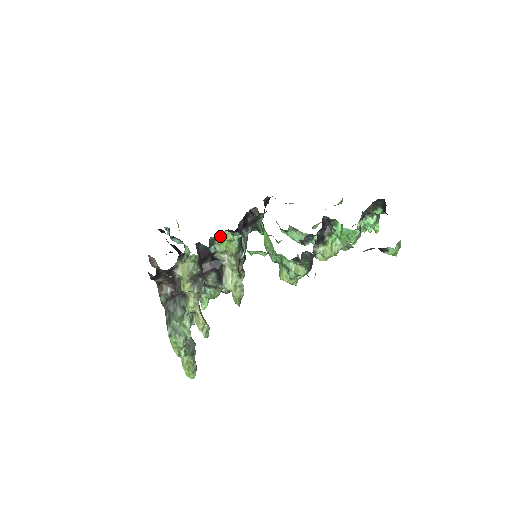
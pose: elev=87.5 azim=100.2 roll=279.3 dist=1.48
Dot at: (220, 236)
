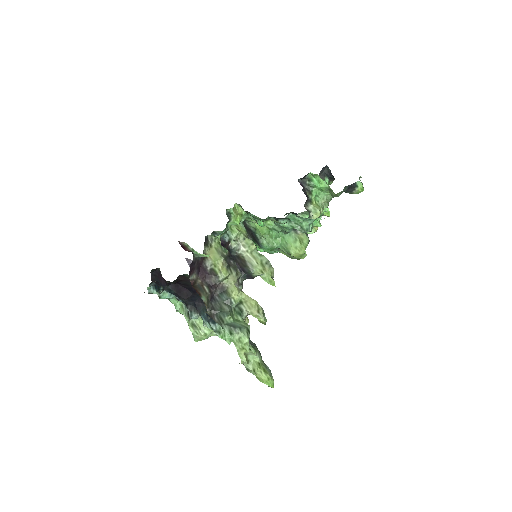
Dot at: (233, 209)
